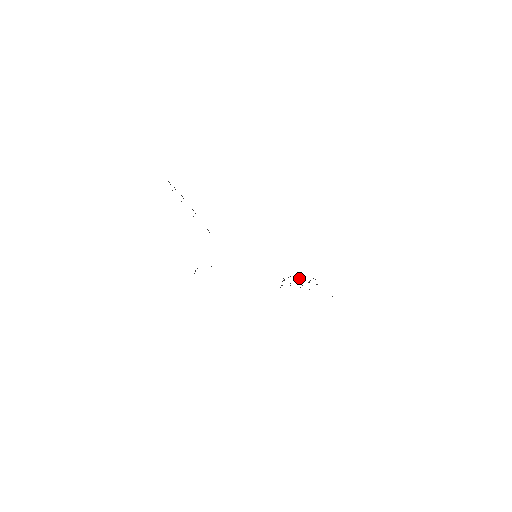
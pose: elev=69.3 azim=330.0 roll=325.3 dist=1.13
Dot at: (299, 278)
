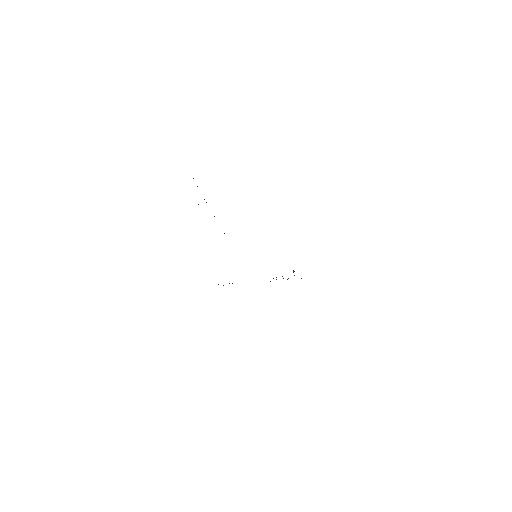
Dot at: occluded
